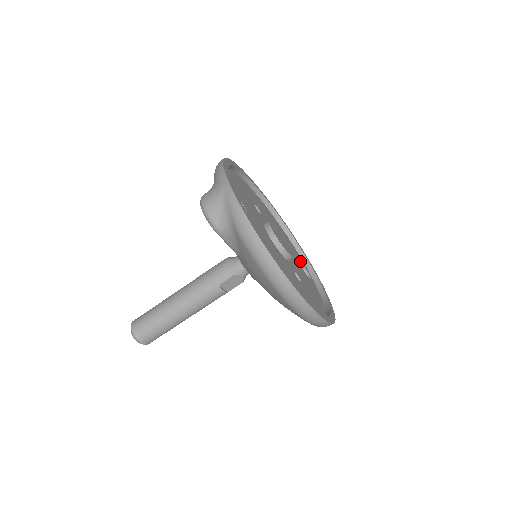
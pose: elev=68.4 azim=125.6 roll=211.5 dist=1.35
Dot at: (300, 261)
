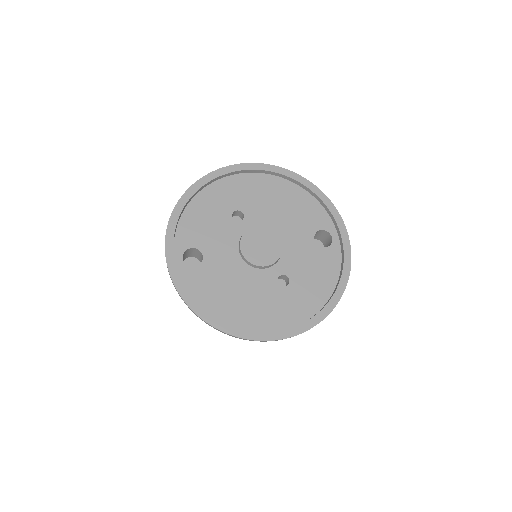
Dot at: (318, 226)
